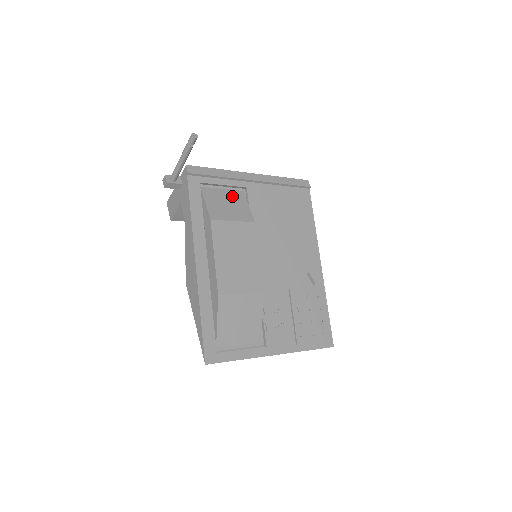
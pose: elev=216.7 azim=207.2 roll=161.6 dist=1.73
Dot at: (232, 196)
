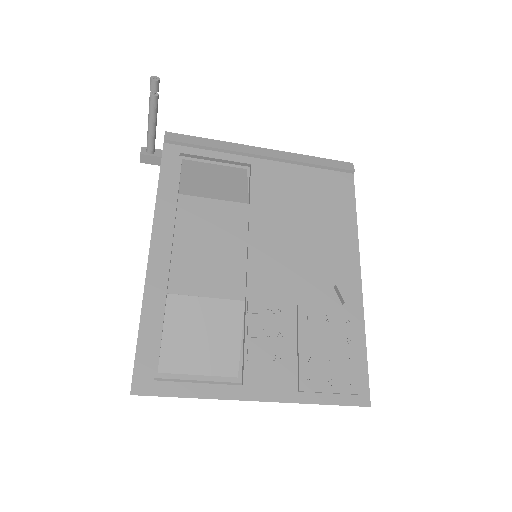
Dot at: (226, 173)
